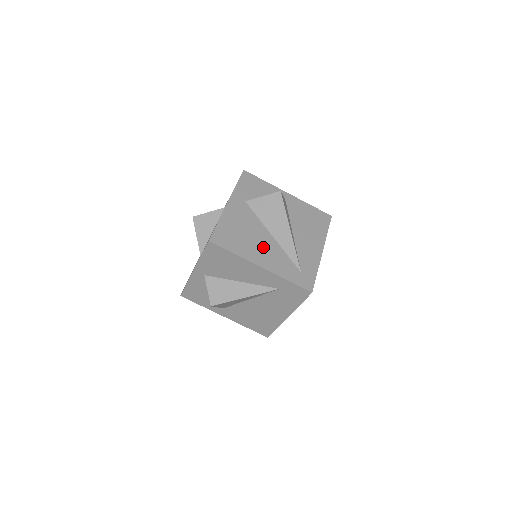
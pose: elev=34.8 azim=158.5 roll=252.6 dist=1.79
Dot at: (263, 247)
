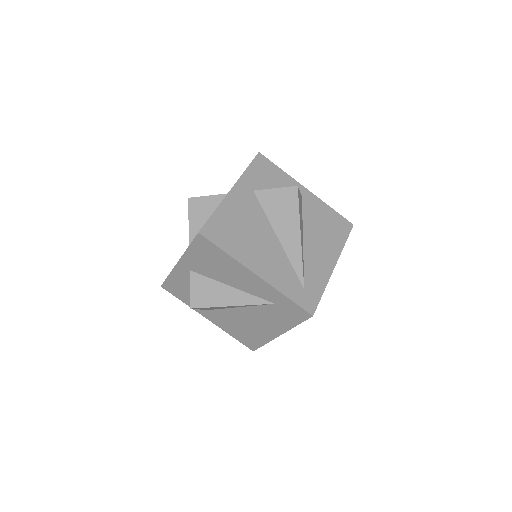
Dot at: (264, 250)
